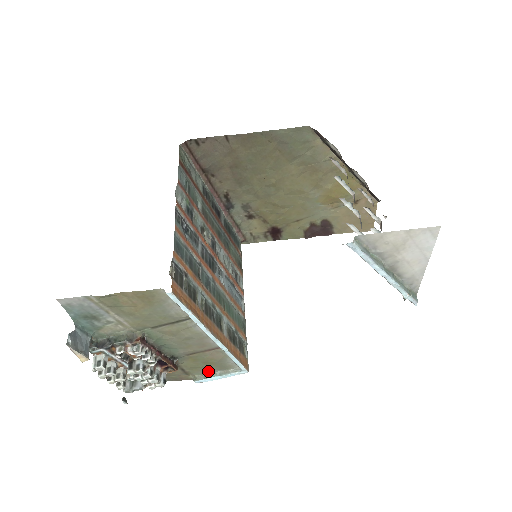
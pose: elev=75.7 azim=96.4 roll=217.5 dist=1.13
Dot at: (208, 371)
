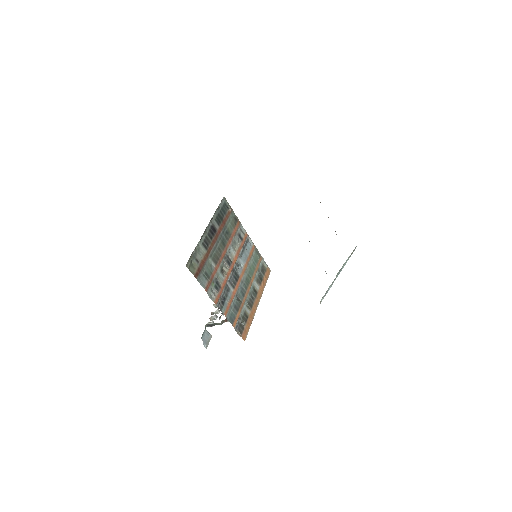
Dot at: occluded
